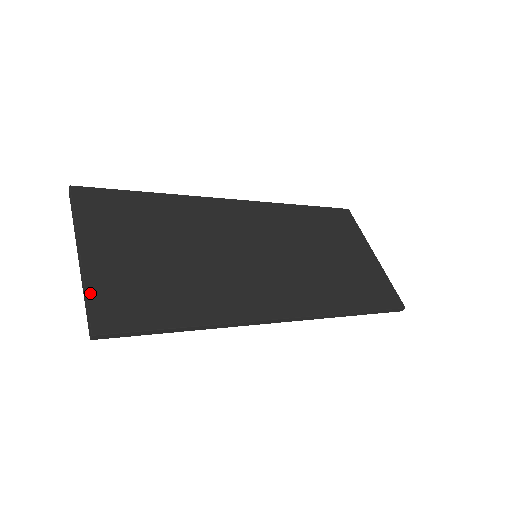
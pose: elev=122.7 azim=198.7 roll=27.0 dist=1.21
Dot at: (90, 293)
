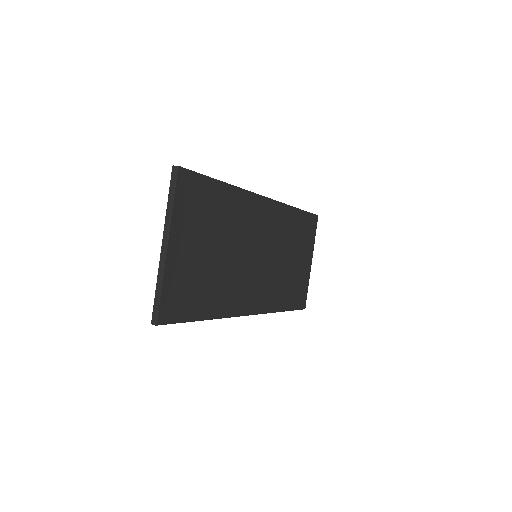
Dot at: (164, 288)
